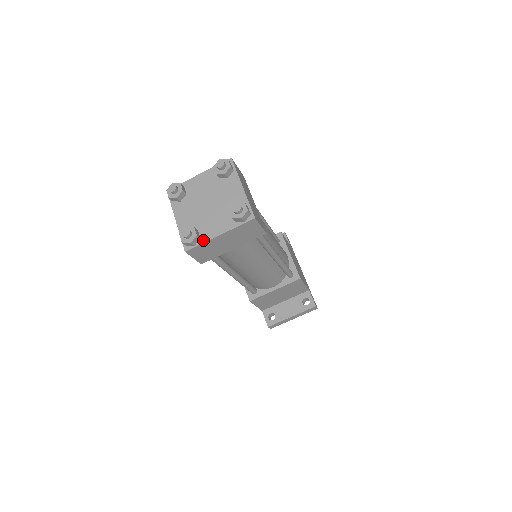
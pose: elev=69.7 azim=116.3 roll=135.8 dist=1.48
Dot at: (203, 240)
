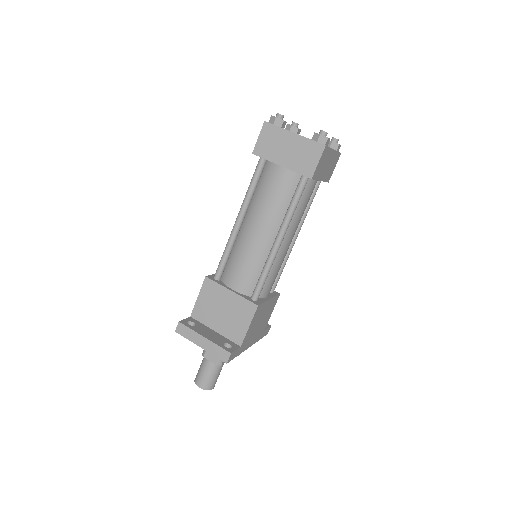
Dot at: (282, 128)
